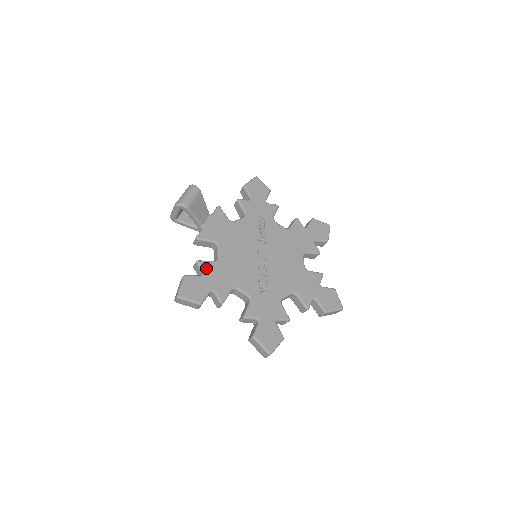
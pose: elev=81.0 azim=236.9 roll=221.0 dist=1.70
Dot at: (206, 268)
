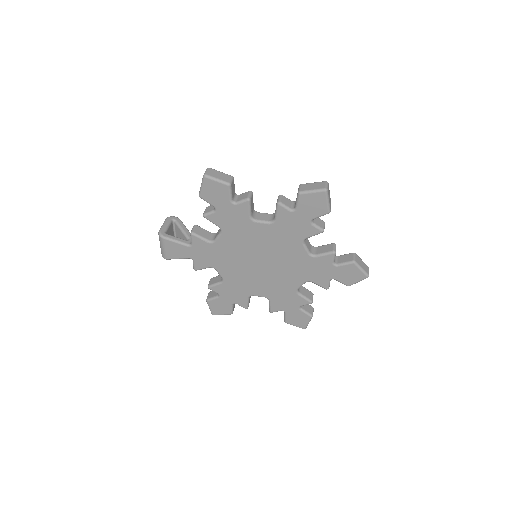
Dot at: occluded
